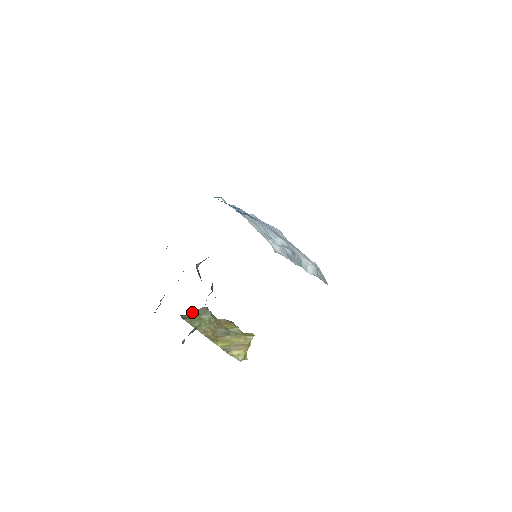
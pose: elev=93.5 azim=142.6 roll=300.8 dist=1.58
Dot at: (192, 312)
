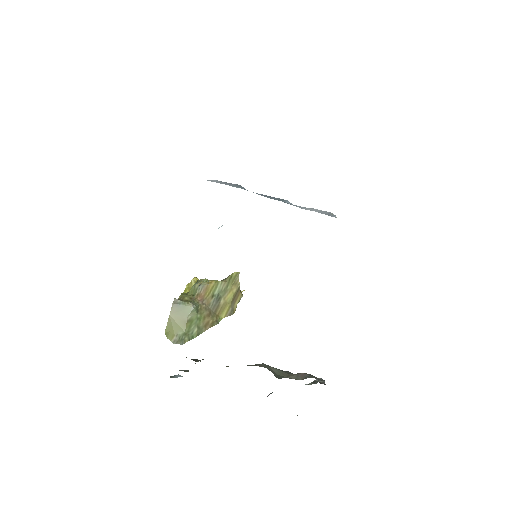
Dot at: (171, 322)
